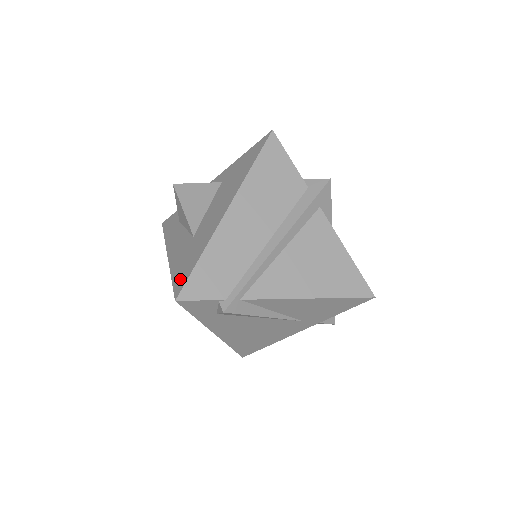
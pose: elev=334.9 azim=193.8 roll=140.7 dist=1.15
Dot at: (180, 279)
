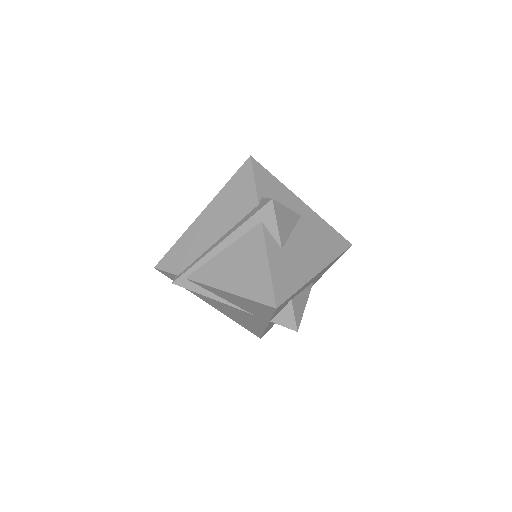
Dot at: occluded
